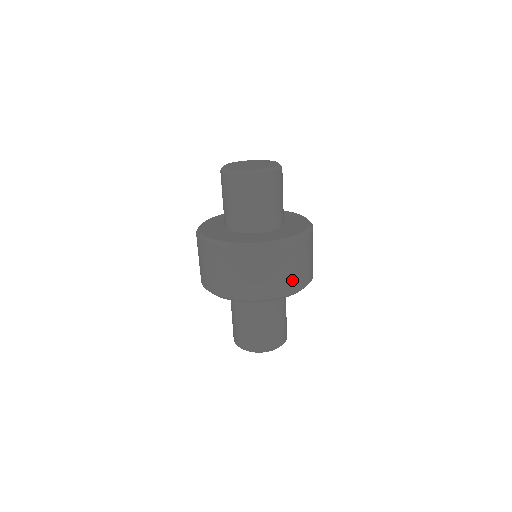
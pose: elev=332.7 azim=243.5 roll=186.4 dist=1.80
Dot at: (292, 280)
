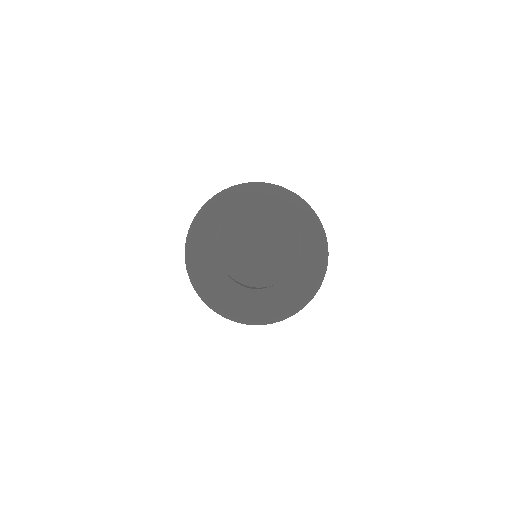
Dot at: occluded
